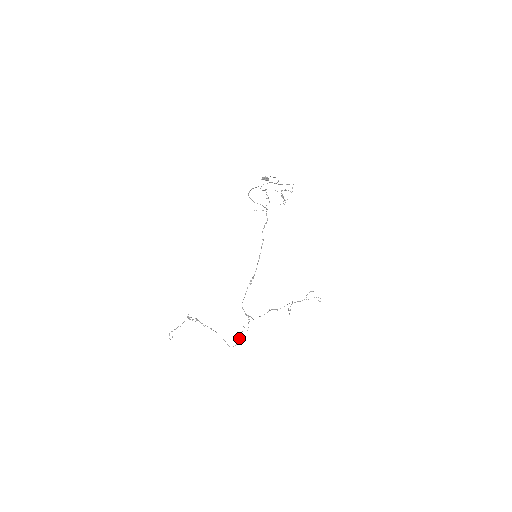
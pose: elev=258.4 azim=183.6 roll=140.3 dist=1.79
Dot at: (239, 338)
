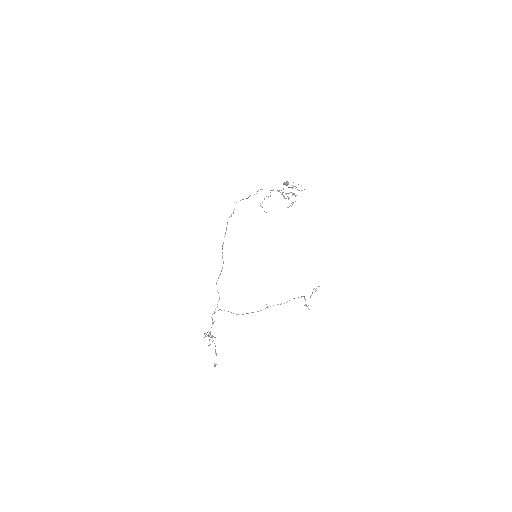
Dot at: occluded
